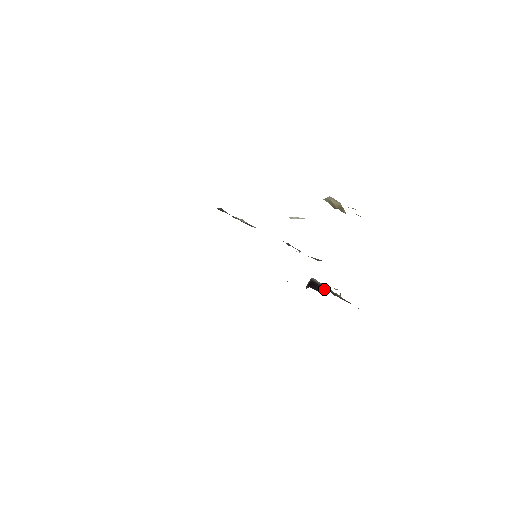
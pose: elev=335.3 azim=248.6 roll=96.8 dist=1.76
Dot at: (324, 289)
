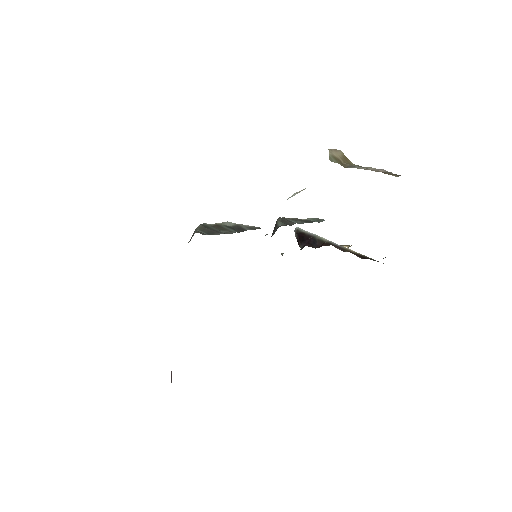
Dot at: (324, 244)
